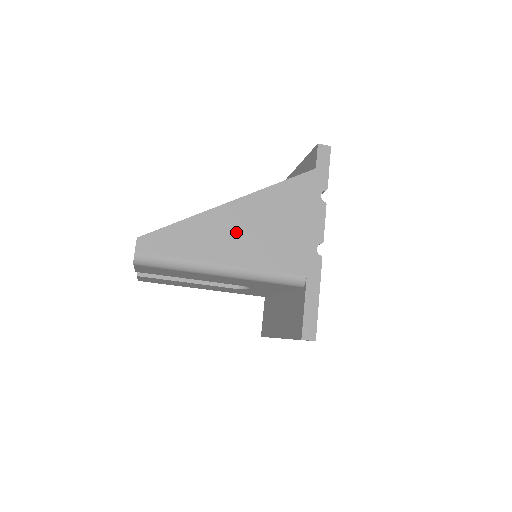
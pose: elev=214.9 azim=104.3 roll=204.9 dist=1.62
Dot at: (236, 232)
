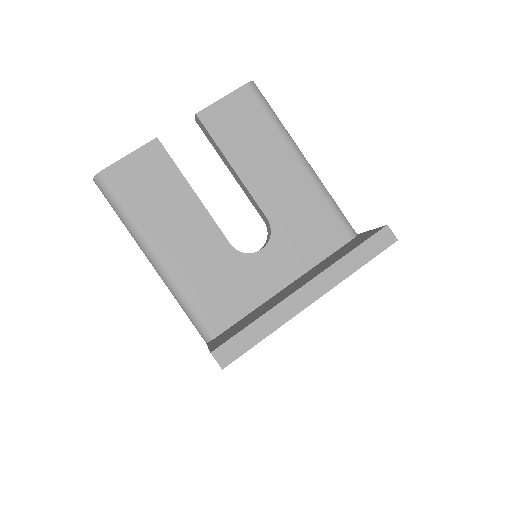
Dot at: occluded
